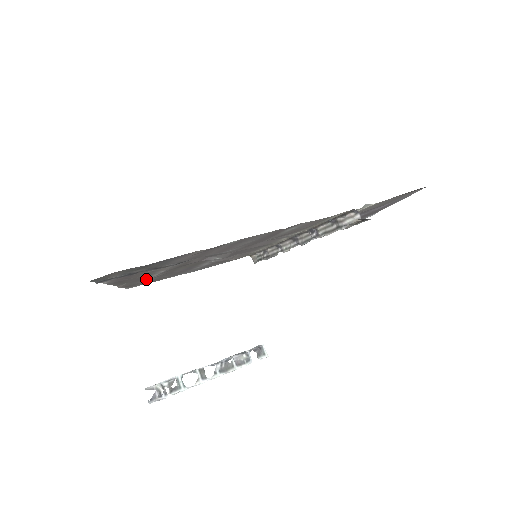
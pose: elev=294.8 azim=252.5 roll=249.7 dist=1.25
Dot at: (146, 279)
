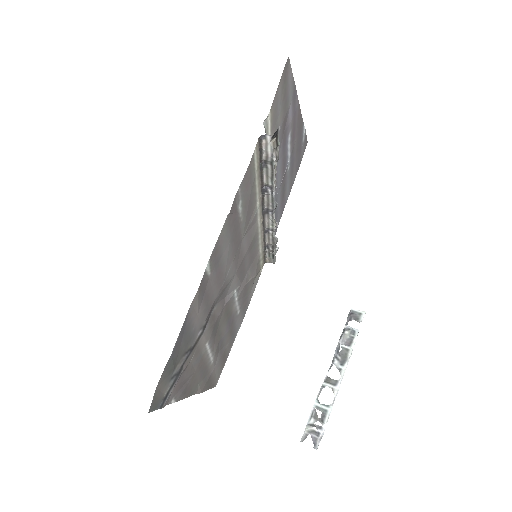
Dot at: (210, 365)
